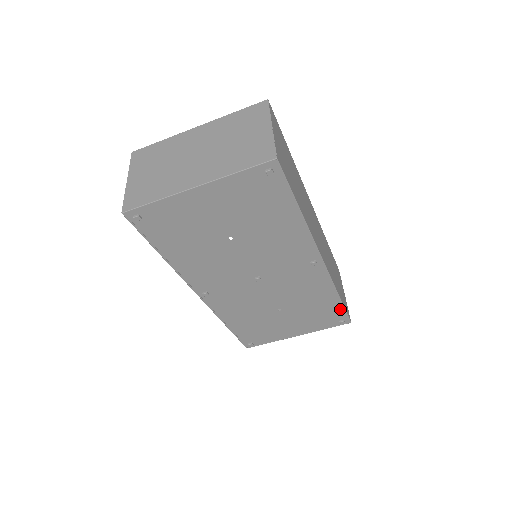
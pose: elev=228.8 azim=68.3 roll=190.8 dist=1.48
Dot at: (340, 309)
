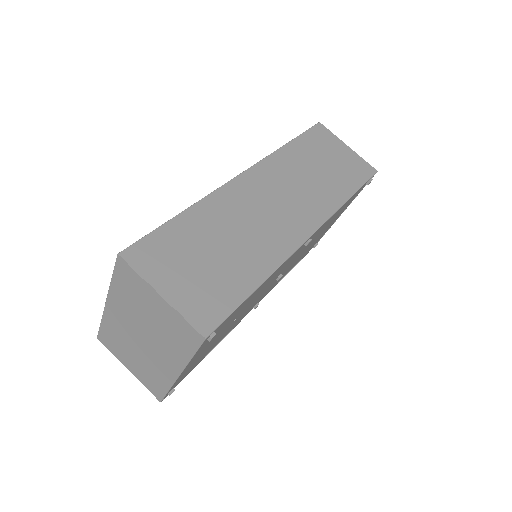
Dot at: occluded
